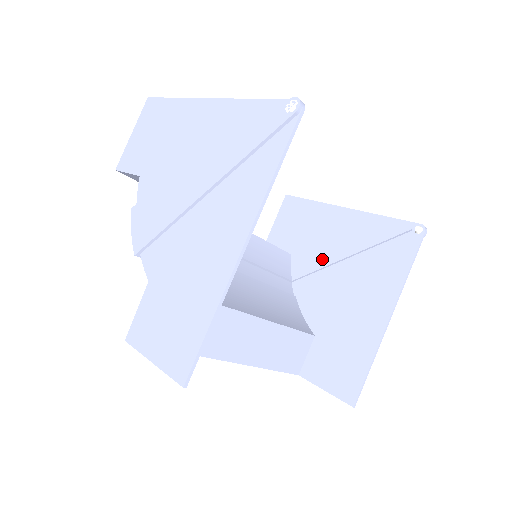
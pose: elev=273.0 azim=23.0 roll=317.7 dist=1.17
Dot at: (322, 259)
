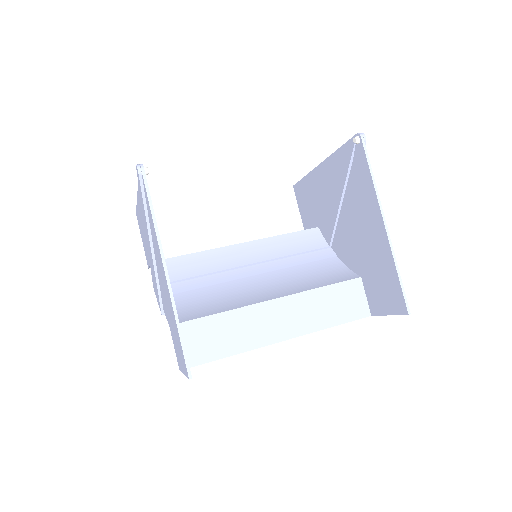
Dot at: (332, 215)
